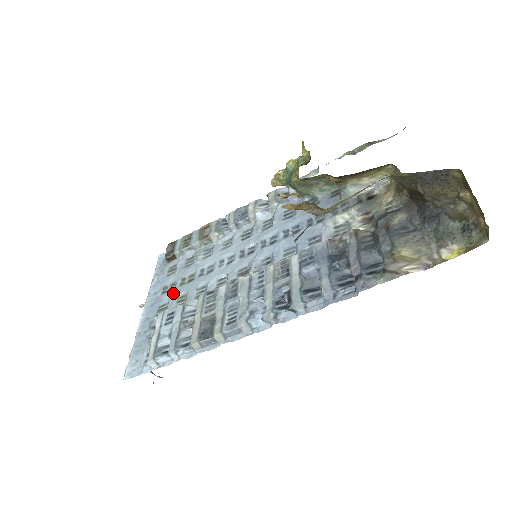
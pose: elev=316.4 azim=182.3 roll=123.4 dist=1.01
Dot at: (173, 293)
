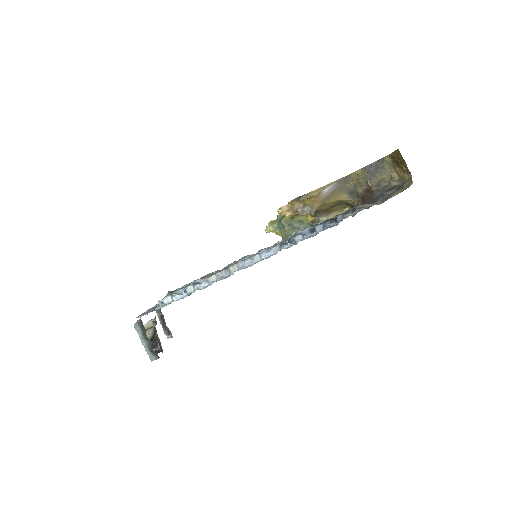
Dot at: occluded
